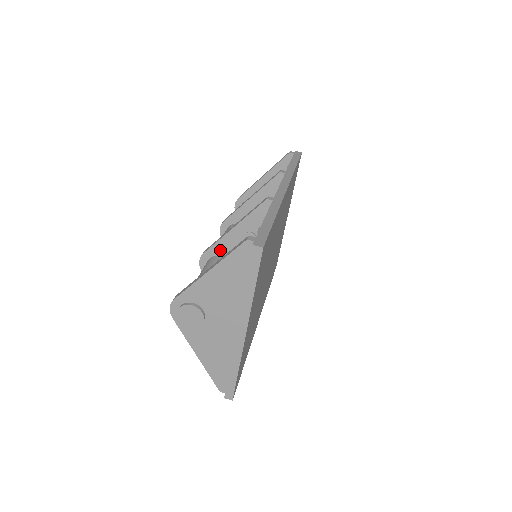
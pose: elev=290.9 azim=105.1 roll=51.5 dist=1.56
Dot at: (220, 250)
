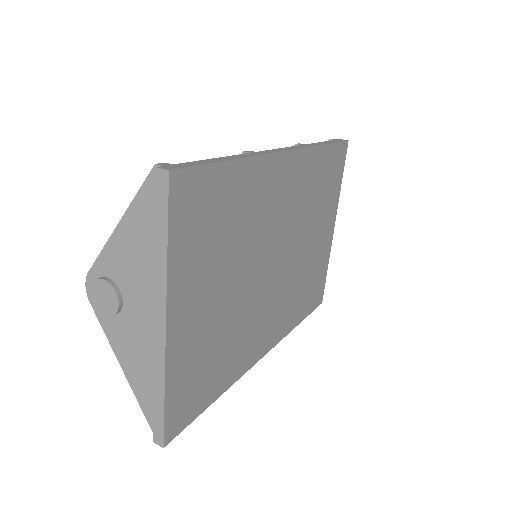
Dot at: occluded
